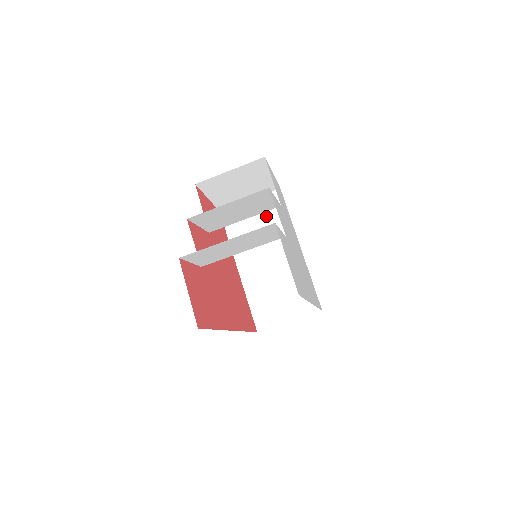
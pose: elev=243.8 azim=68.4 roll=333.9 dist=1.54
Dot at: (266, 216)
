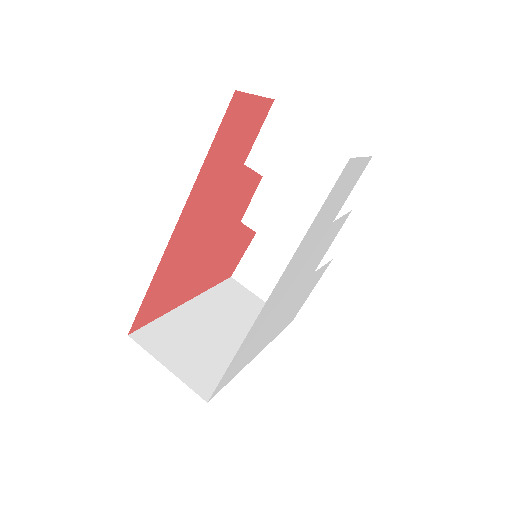
Dot at: occluded
